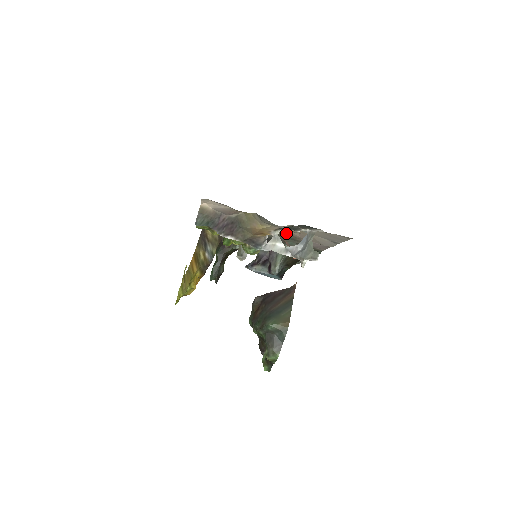
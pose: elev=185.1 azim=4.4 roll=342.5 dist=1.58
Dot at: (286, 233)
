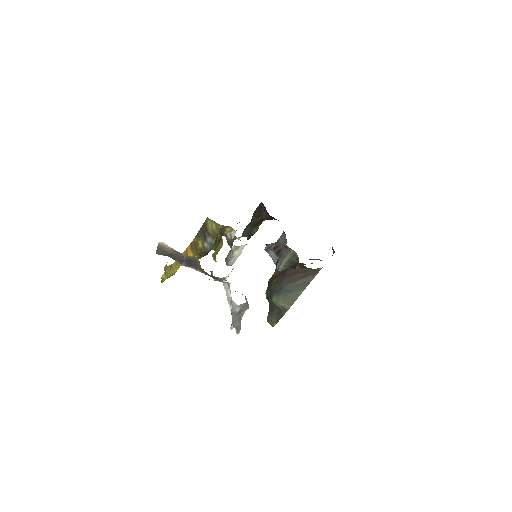
Dot at: occluded
